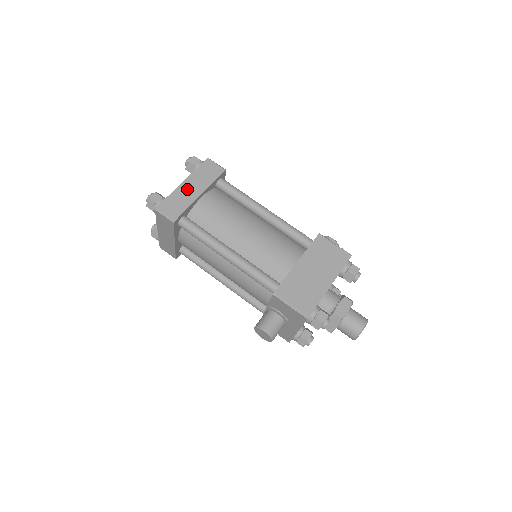
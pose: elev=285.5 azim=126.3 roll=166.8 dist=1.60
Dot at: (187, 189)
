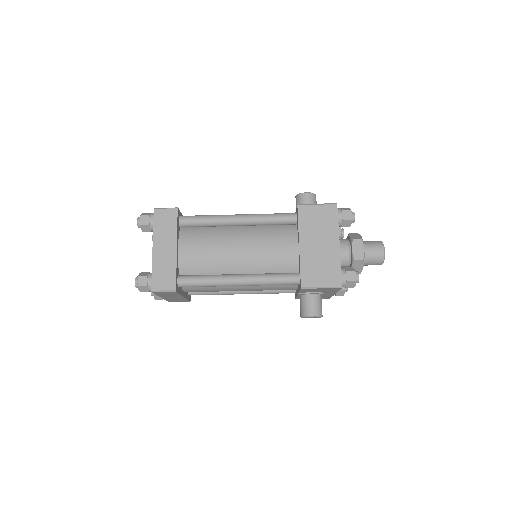
Dot at: (161, 253)
